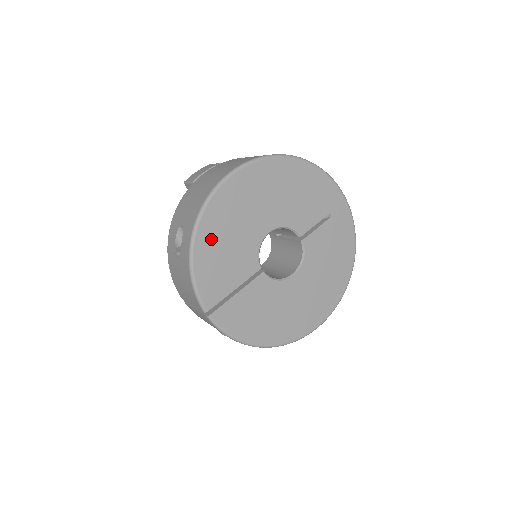
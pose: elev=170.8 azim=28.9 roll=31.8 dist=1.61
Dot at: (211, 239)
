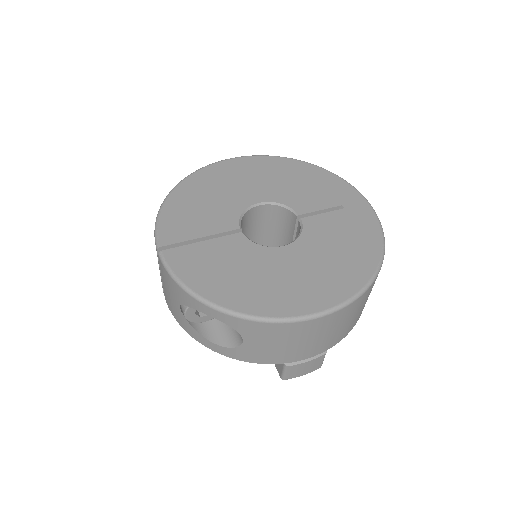
Dot at: (190, 193)
